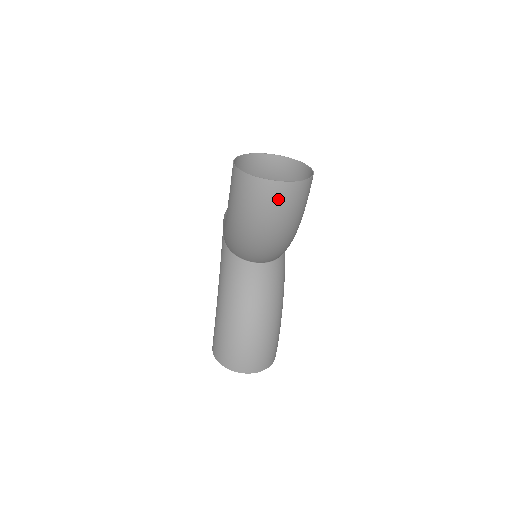
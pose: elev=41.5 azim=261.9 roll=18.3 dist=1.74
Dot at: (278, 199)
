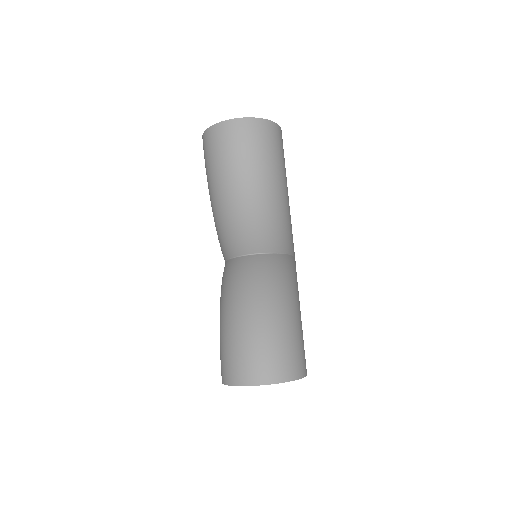
Dot at: (242, 137)
